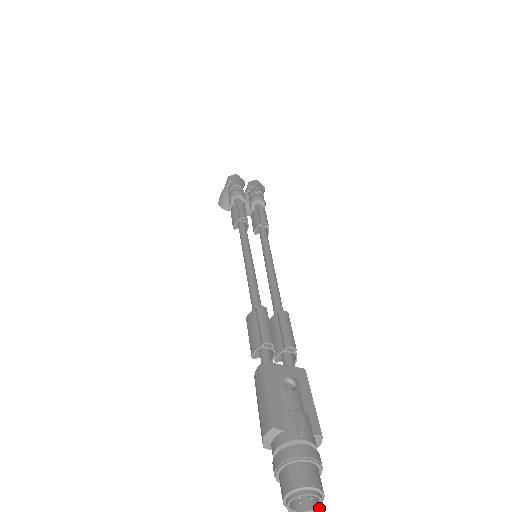
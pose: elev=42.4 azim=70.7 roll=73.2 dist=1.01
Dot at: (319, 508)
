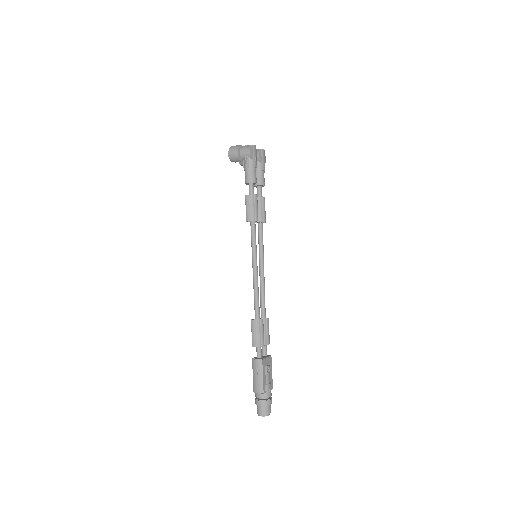
Dot at: occluded
